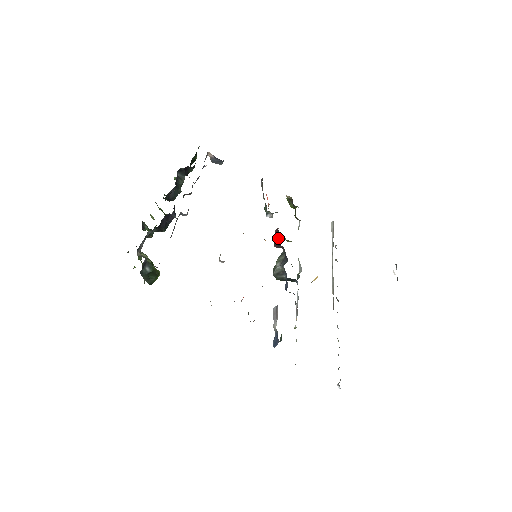
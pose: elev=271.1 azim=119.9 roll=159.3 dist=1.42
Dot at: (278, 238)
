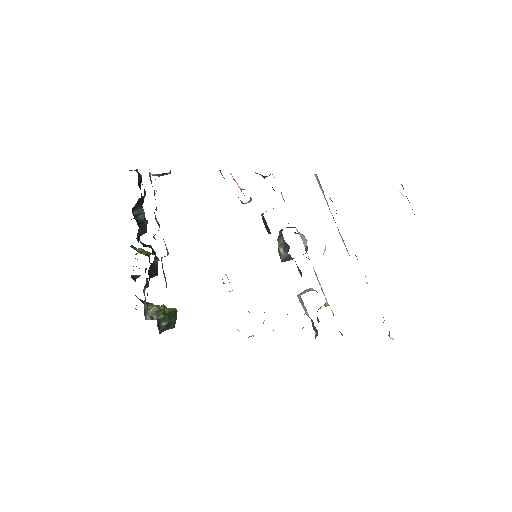
Dot at: (268, 228)
